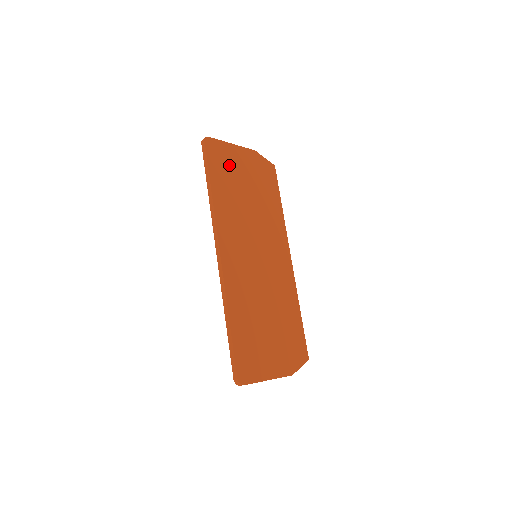
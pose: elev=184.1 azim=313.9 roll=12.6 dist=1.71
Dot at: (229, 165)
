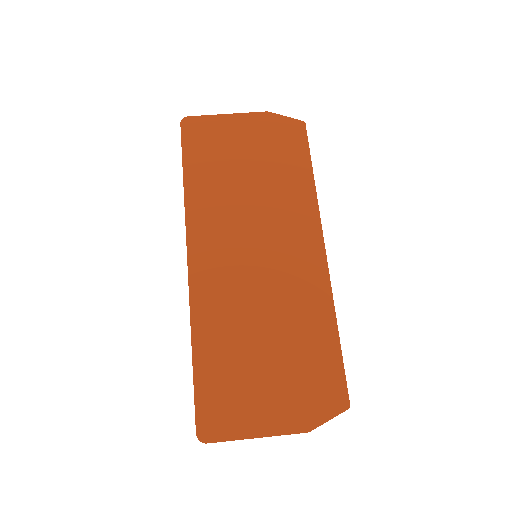
Dot at: (218, 143)
